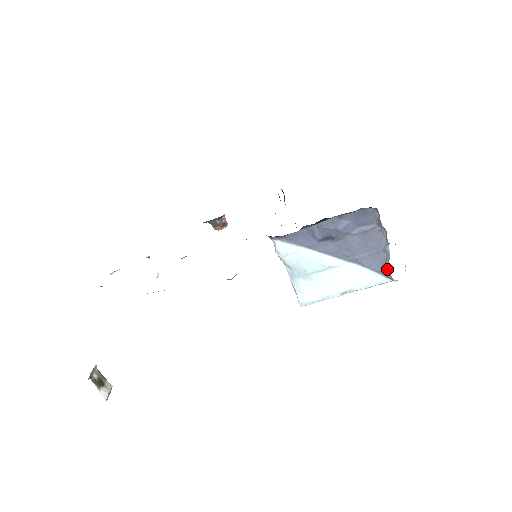
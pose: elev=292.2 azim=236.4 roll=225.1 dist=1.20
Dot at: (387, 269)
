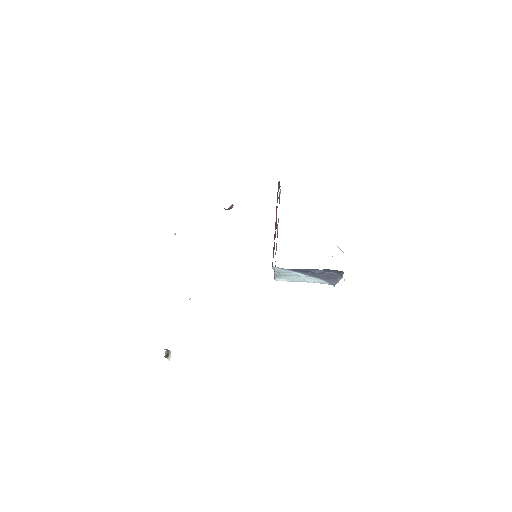
Dot at: (334, 285)
